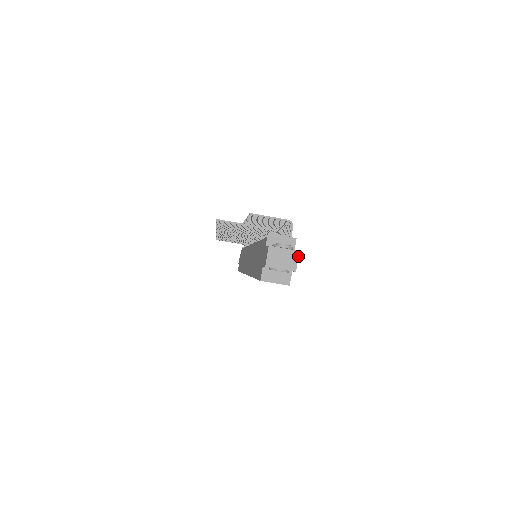
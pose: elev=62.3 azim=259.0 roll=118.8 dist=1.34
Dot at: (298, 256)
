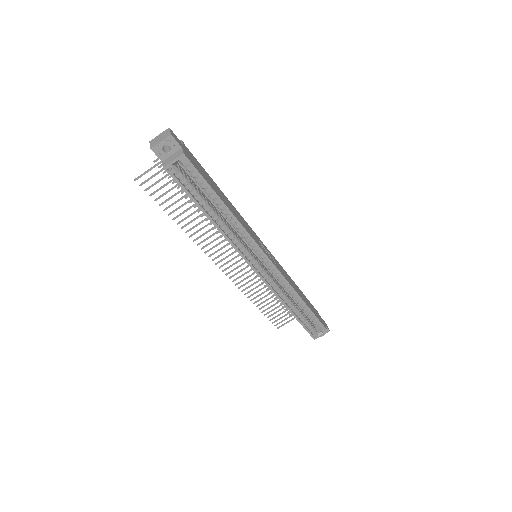
Dot at: (169, 129)
